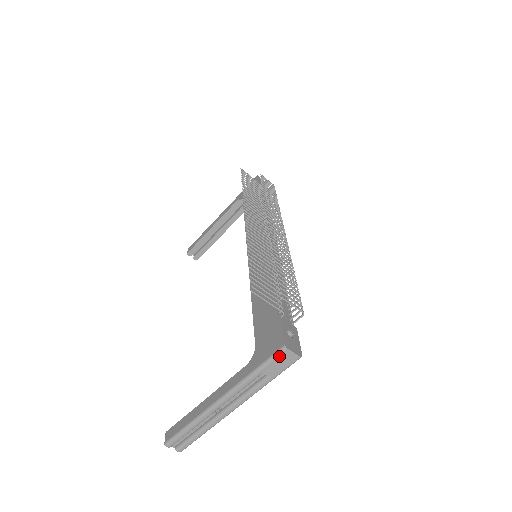
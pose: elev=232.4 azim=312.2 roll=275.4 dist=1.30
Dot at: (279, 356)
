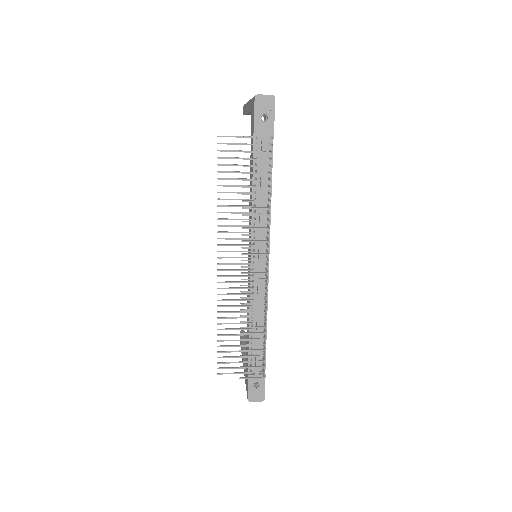
Dot at: occluded
